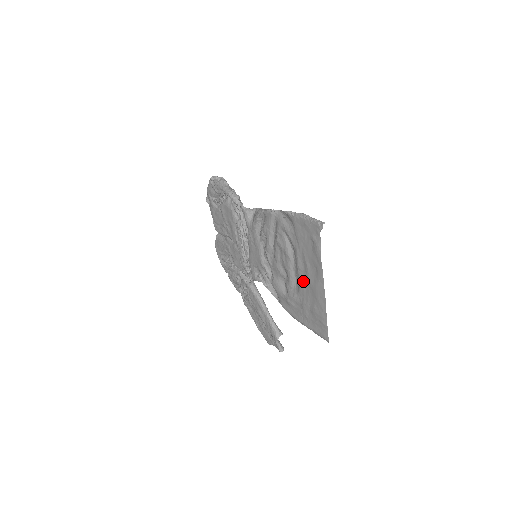
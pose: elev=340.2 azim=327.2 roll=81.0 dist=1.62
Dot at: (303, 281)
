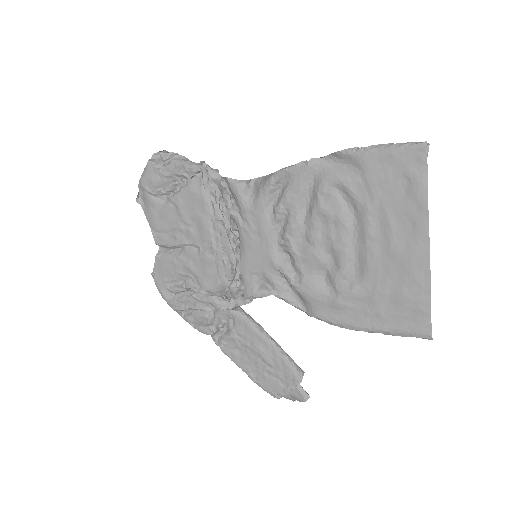
Dot at: (377, 255)
